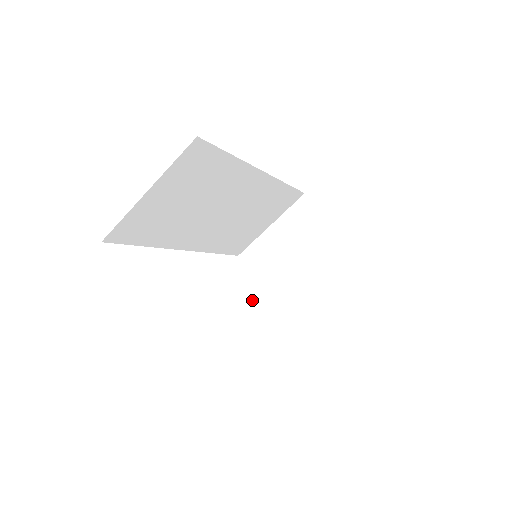
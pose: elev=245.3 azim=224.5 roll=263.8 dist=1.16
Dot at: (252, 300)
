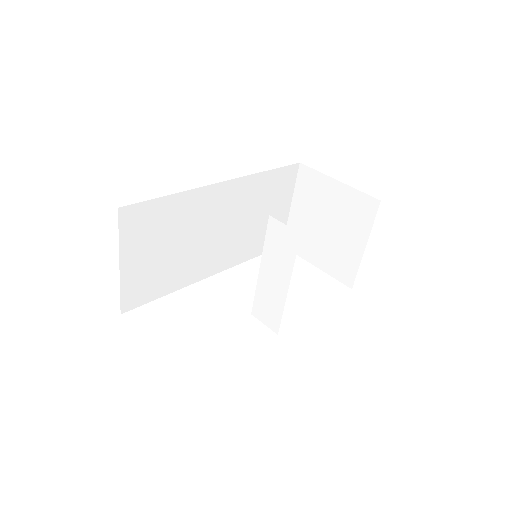
Dot at: (267, 297)
